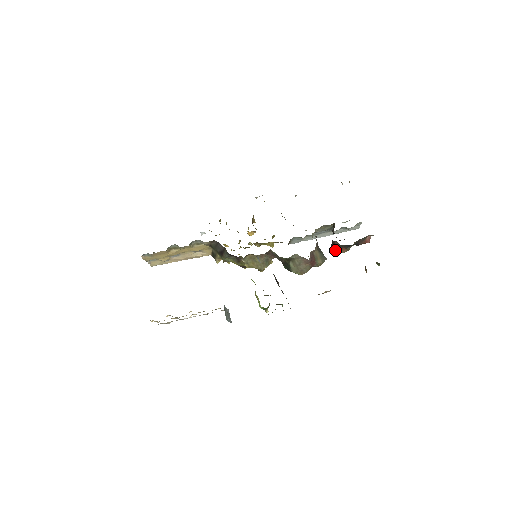
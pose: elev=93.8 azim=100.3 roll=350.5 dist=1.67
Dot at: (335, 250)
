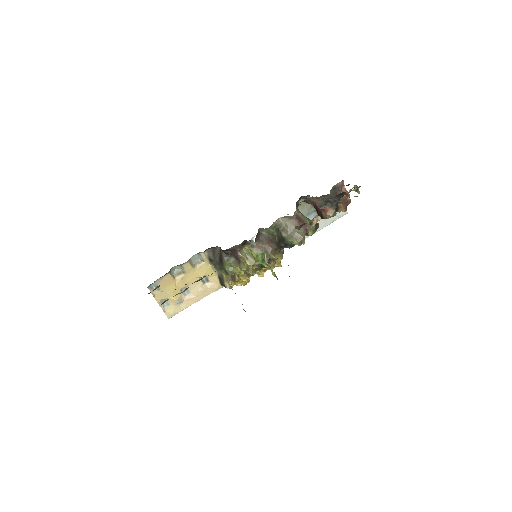
Dot at: occluded
